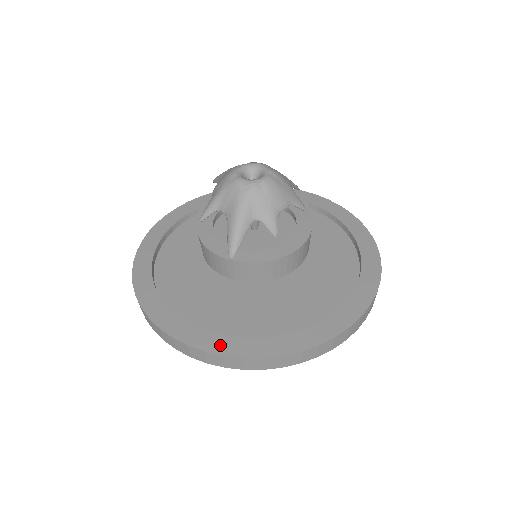
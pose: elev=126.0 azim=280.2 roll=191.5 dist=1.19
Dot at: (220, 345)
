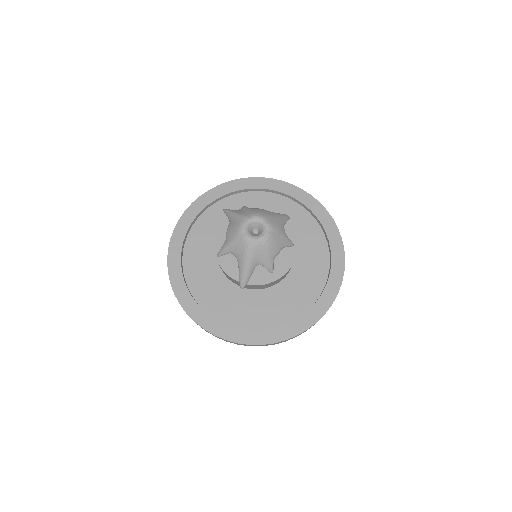
Dot at: (235, 336)
